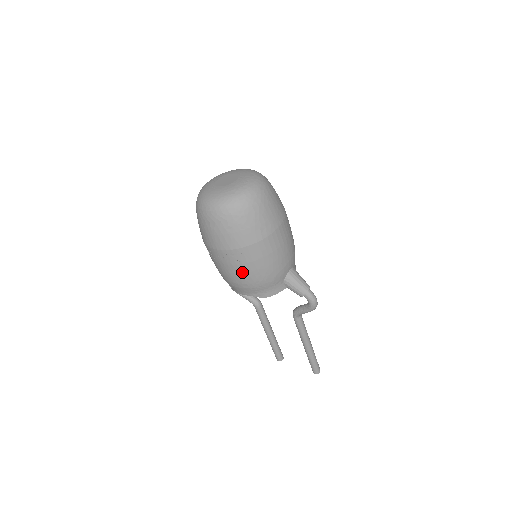
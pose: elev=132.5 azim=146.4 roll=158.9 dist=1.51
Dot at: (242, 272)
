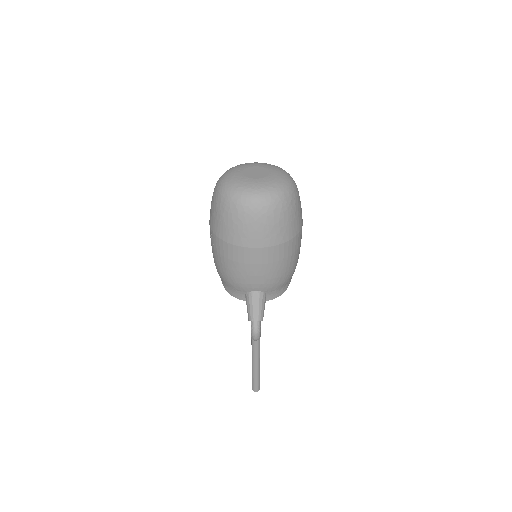
Dot at: (214, 254)
